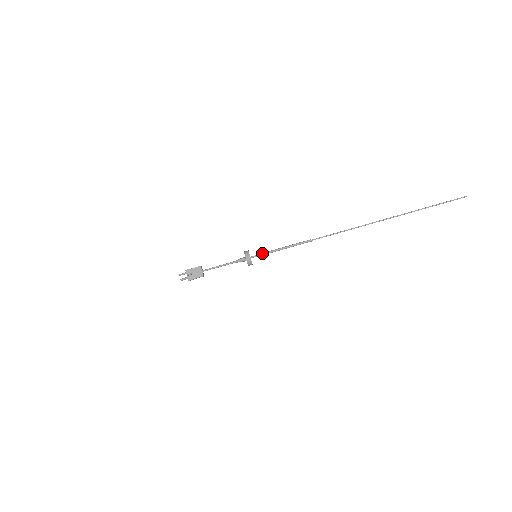
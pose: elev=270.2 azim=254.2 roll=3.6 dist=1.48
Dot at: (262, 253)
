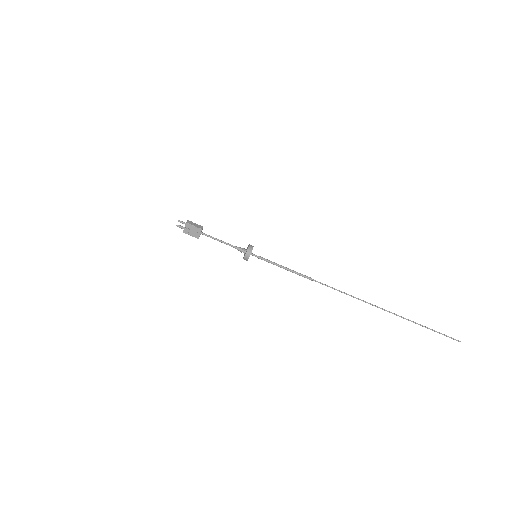
Dot at: (263, 258)
